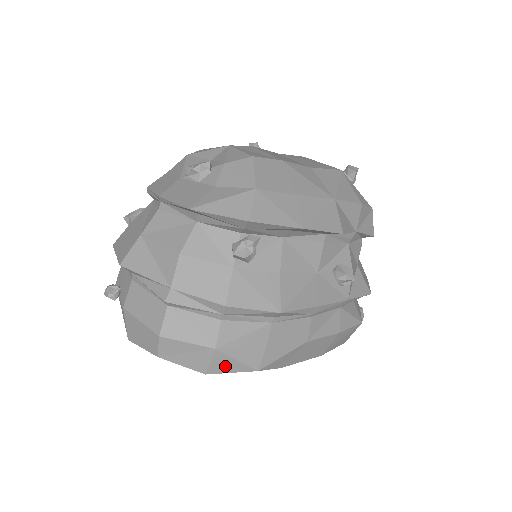
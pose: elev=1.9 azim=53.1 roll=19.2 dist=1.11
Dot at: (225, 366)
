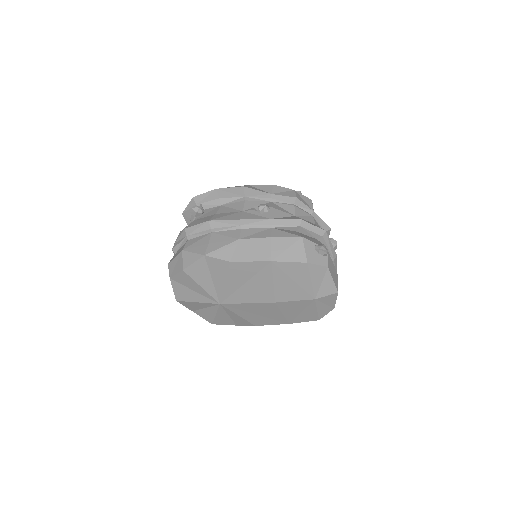
Dot at: (189, 260)
